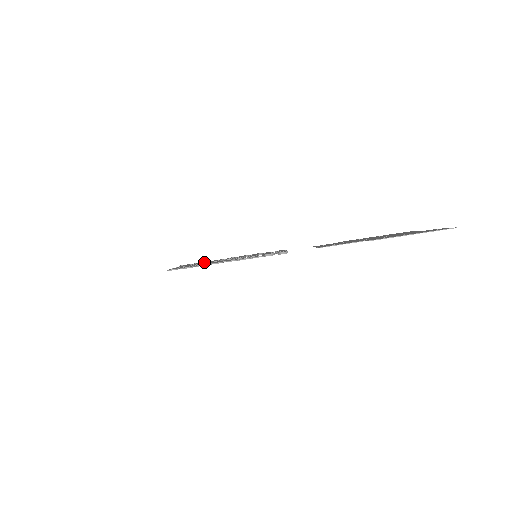
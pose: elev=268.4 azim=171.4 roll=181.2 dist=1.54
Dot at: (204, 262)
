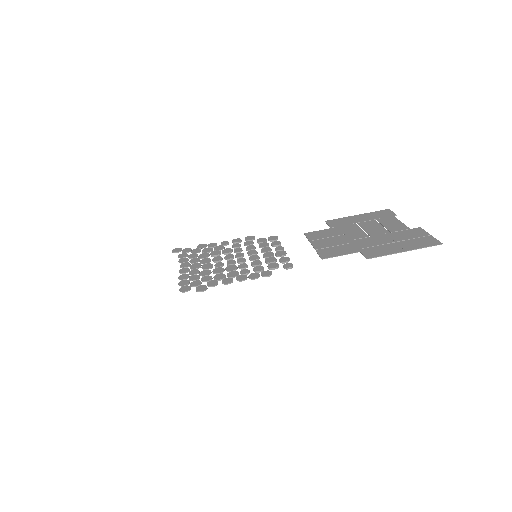
Dot at: (201, 255)
